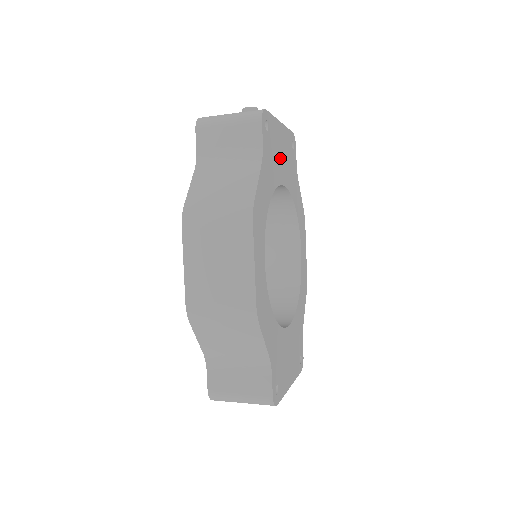
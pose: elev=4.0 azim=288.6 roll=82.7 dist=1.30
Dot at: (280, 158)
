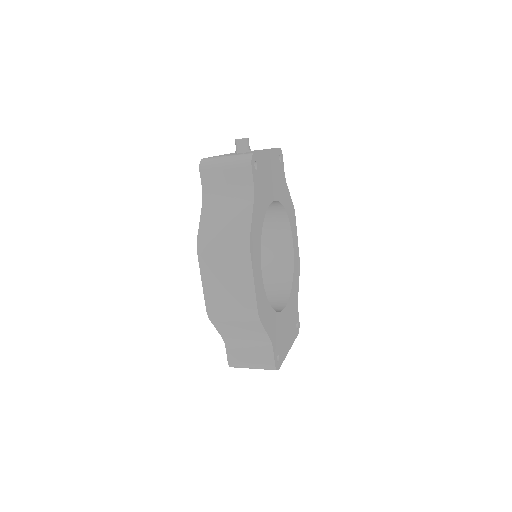
Dot at: (269, 181)
